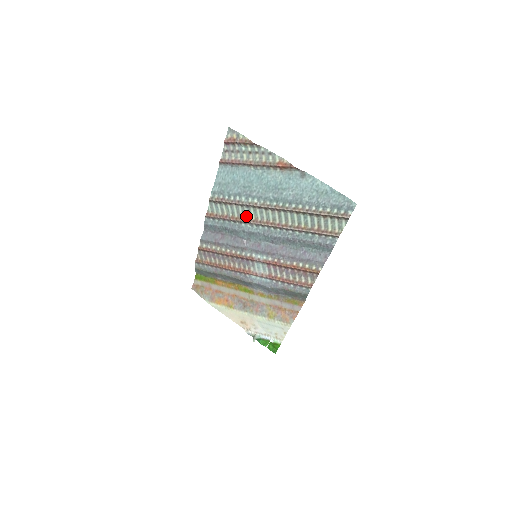
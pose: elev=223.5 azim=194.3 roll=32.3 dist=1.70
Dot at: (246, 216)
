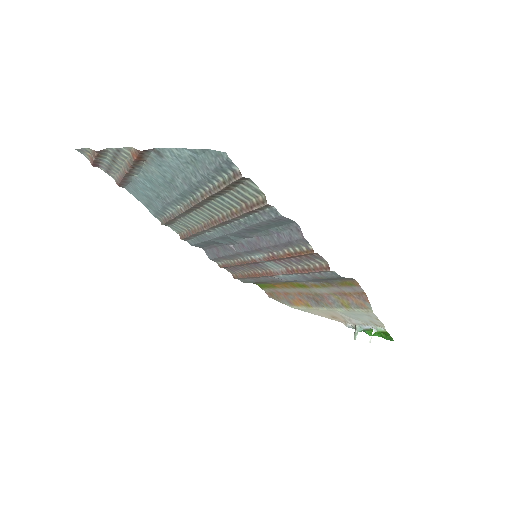
Dot at: (196, 224)
